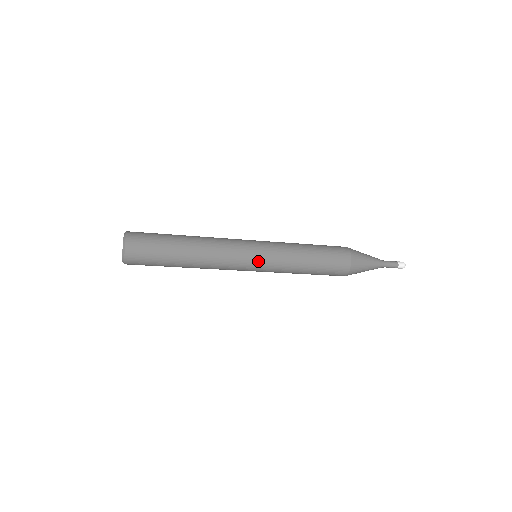
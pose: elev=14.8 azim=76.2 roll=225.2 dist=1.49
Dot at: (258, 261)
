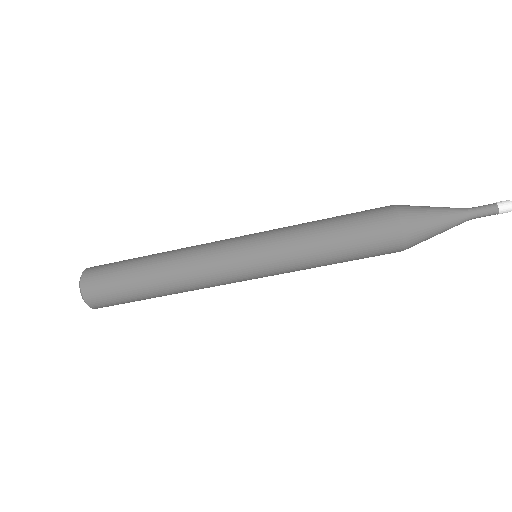
Dot at: (251, 260)
